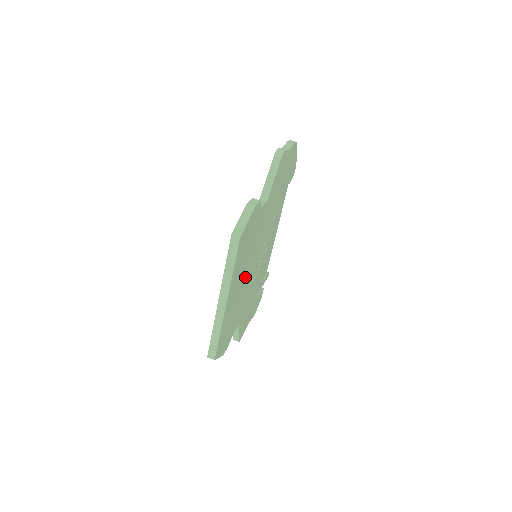
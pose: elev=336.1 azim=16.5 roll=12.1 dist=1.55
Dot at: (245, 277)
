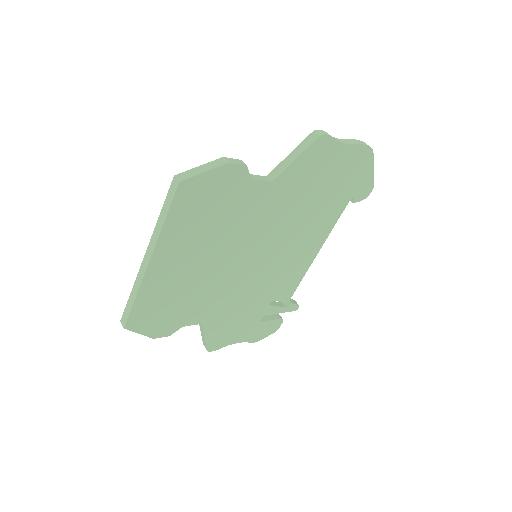
Dot at: (212, 261)
